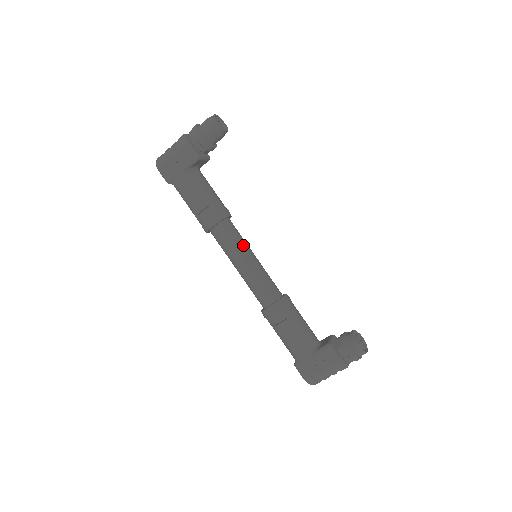
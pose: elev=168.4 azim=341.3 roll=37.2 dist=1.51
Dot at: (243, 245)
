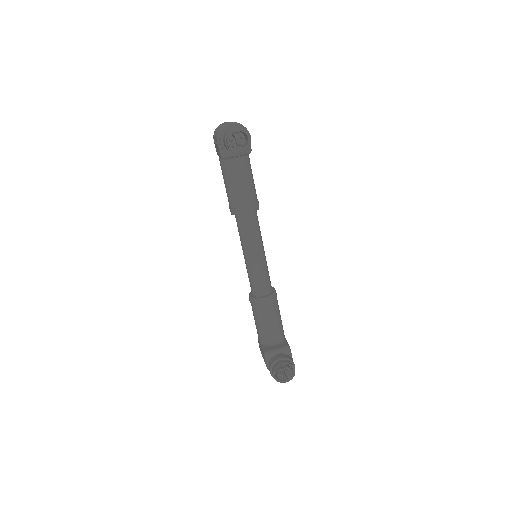
Dot at: (248, 242)
